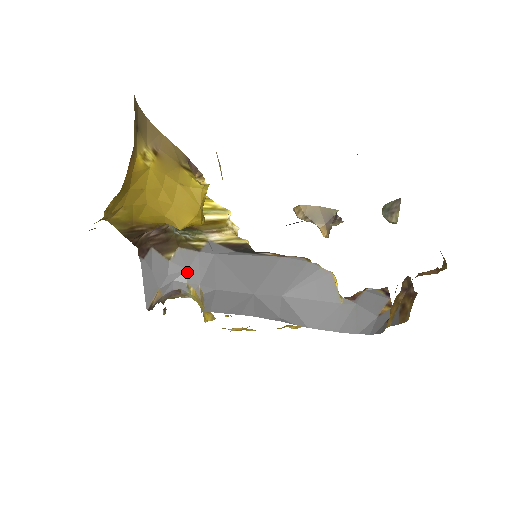
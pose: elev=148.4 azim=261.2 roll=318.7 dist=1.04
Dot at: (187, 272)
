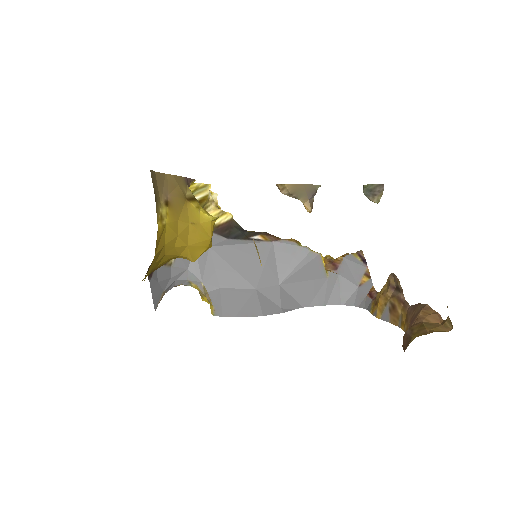
Dot at: (188, 271)
